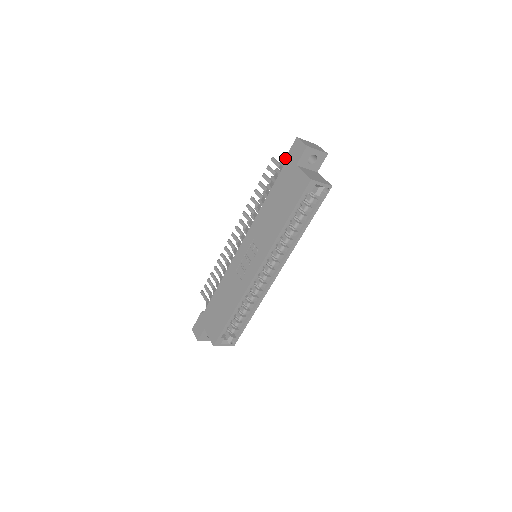
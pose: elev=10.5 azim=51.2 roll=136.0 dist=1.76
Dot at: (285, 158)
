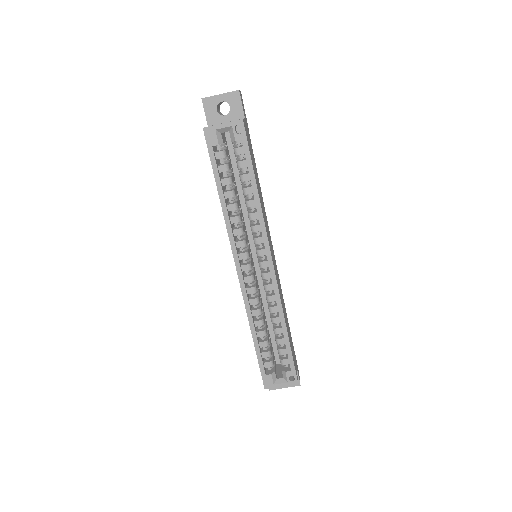
Dot at: occluded
